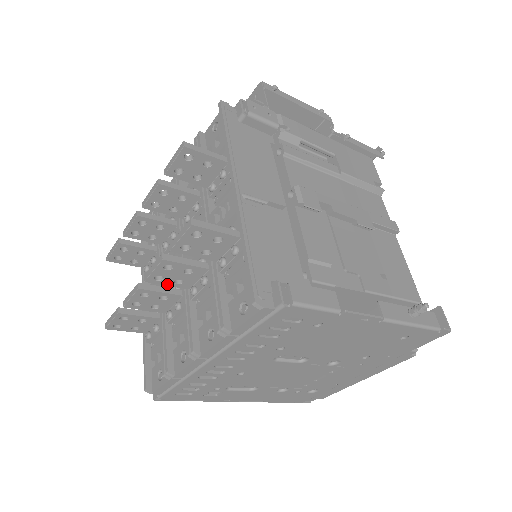
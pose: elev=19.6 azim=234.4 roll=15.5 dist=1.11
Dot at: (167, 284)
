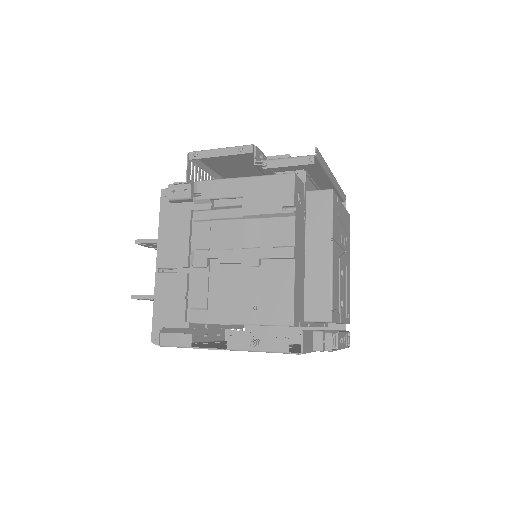
Dot at: occluded
